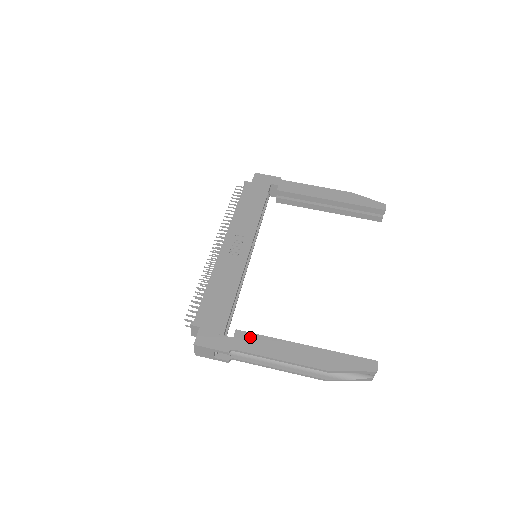
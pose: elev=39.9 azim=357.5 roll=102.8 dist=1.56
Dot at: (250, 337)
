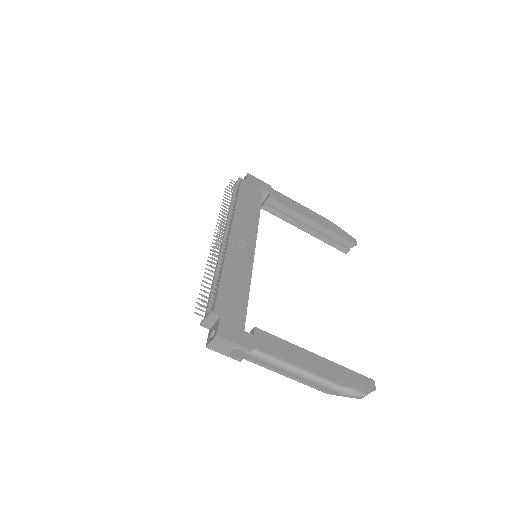
Dot at: (269, 337)
